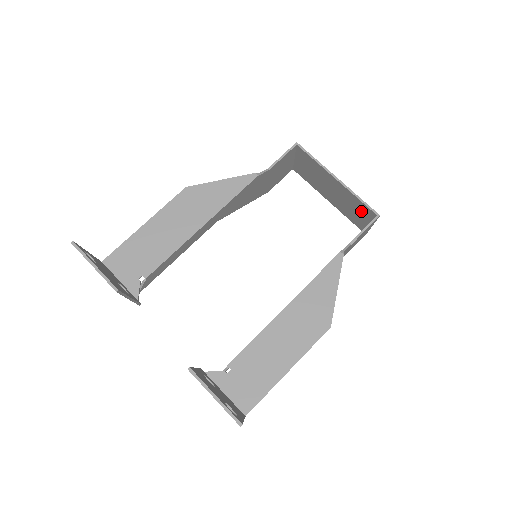
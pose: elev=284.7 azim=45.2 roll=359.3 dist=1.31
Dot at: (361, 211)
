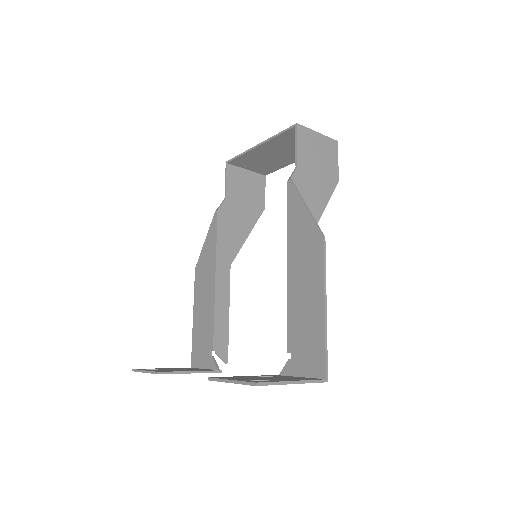
Dot at: occluded
